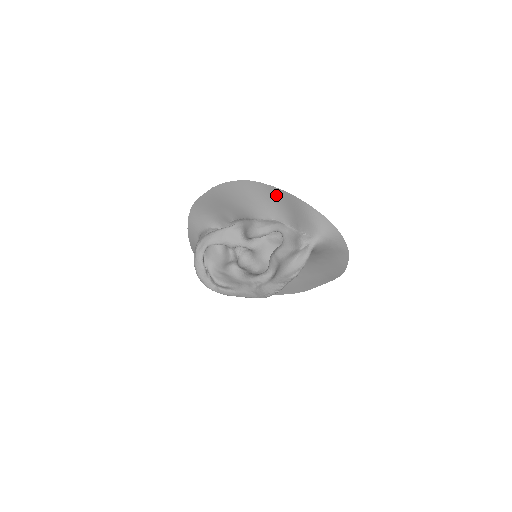
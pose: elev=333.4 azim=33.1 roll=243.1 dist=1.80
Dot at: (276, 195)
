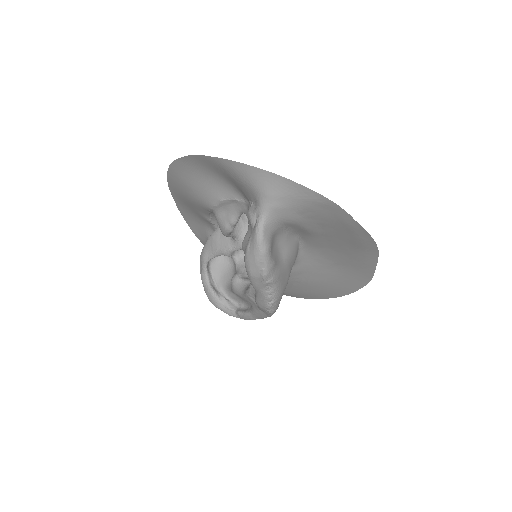
Dot at: (198, 166)
